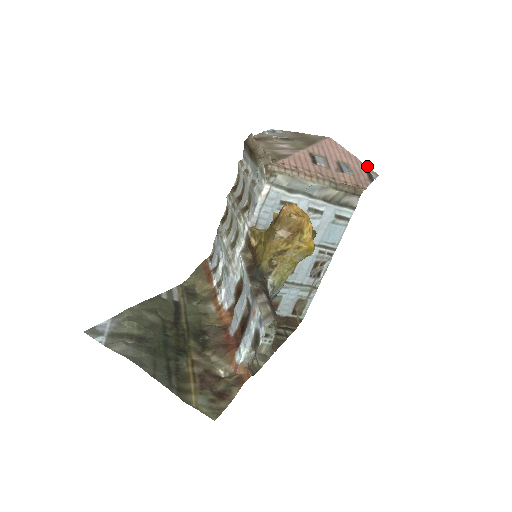
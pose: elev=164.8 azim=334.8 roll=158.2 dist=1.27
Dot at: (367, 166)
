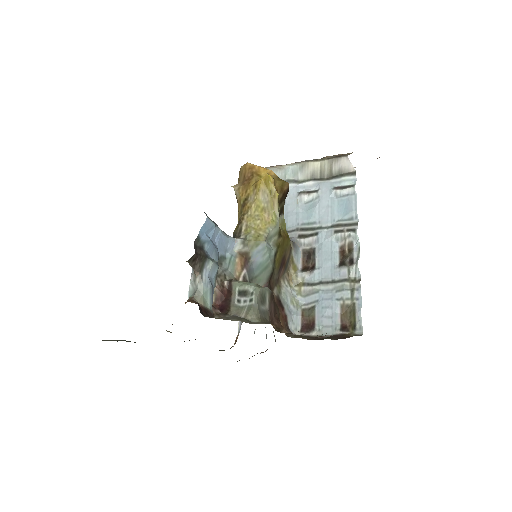
Dot at: occluded
